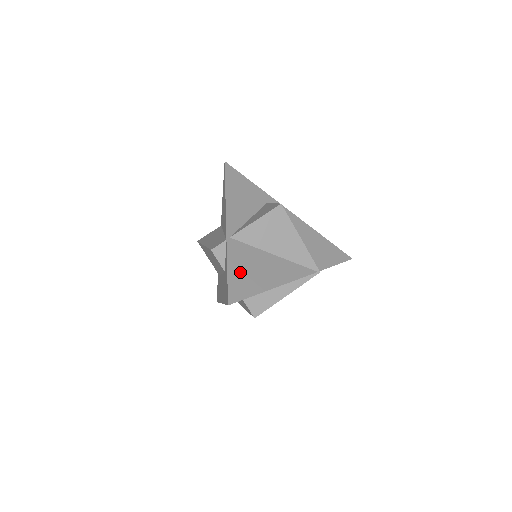
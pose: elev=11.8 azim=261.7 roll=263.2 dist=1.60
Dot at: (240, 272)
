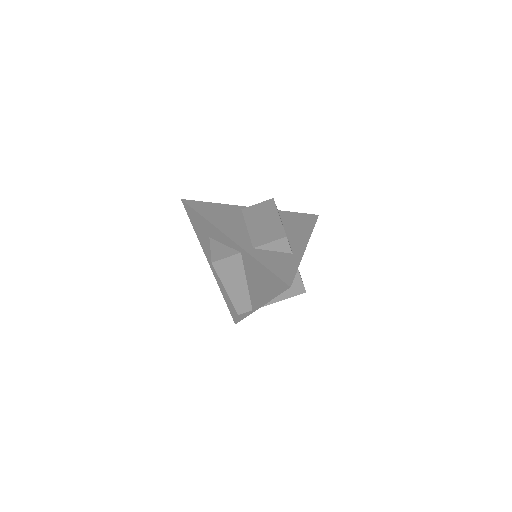
Dot at: occluded
